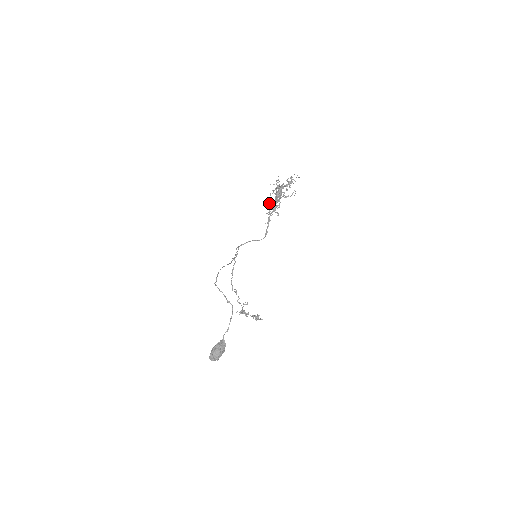
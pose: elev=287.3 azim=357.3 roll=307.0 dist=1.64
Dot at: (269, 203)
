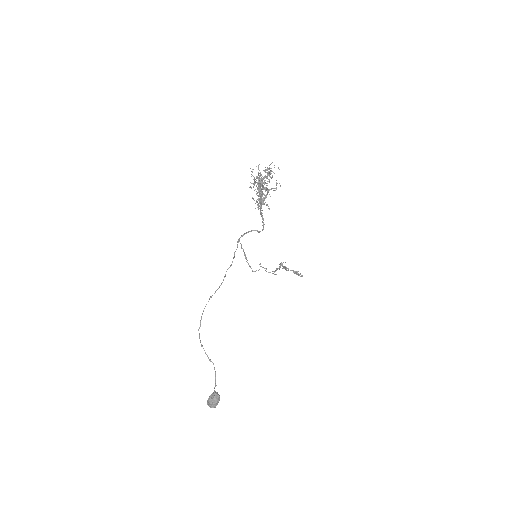
Dot at: (253, 198)
